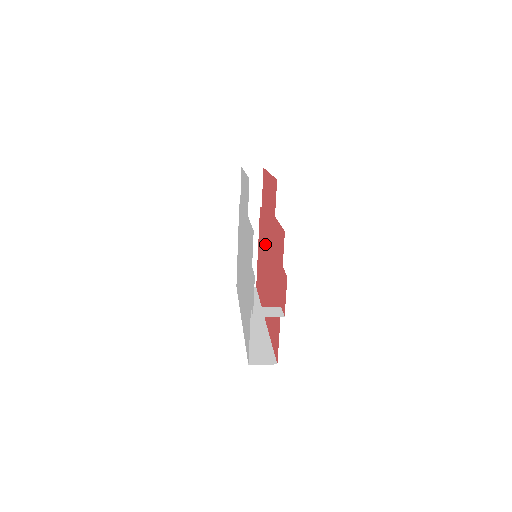
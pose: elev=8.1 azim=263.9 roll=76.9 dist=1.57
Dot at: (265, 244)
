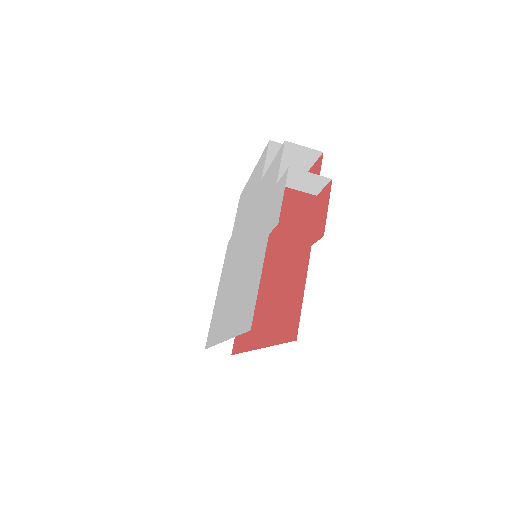
Dot at: (264, 261)
